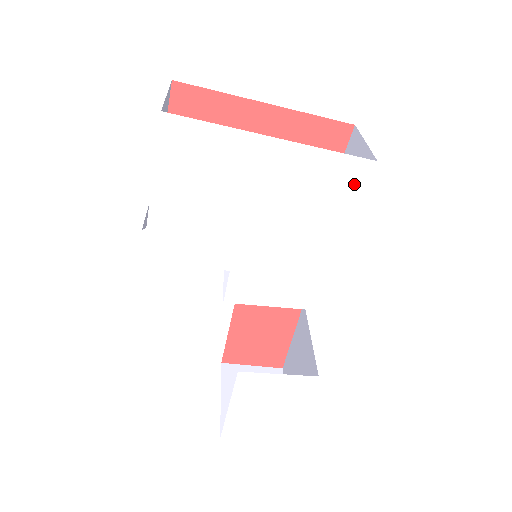
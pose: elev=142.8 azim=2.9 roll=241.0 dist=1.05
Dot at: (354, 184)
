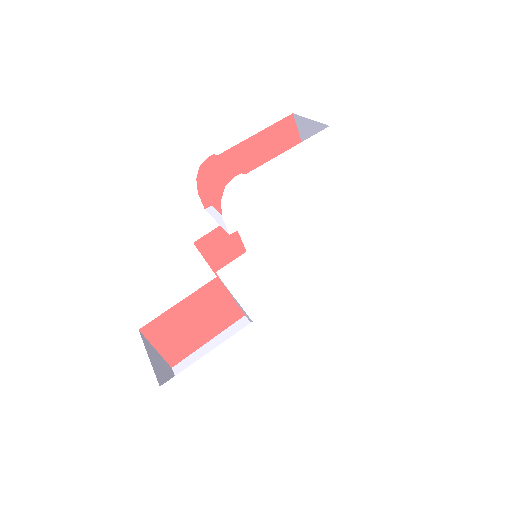
Dot at: (346, 254)
